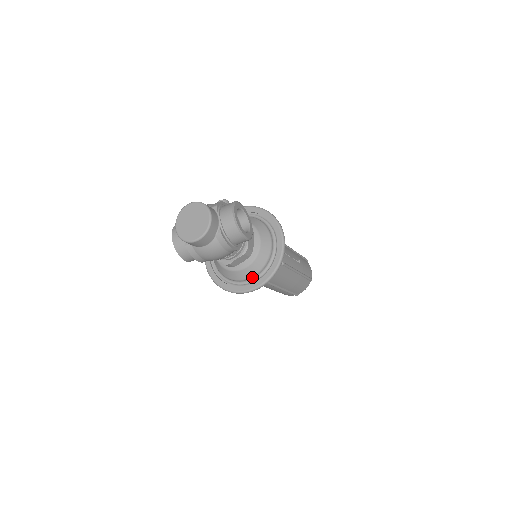
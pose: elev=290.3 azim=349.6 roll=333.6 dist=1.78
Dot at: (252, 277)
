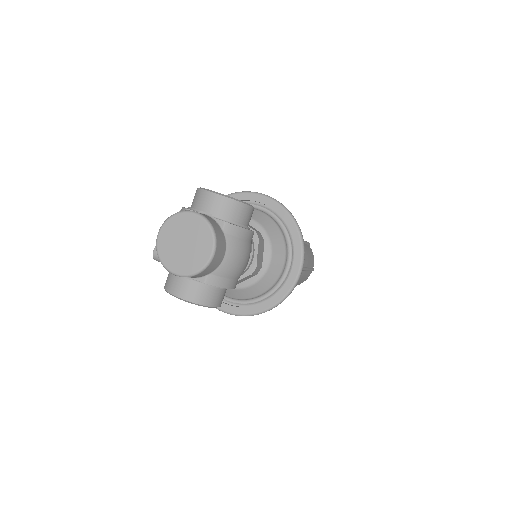
Dot at: (285, 261)
